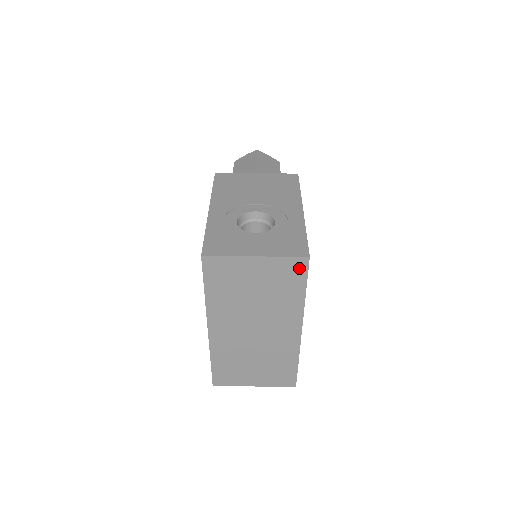
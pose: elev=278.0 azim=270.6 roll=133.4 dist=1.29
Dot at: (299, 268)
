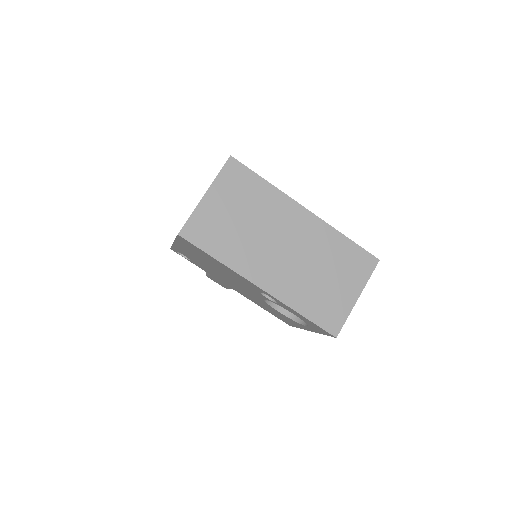
Dot at: (237, 170)
